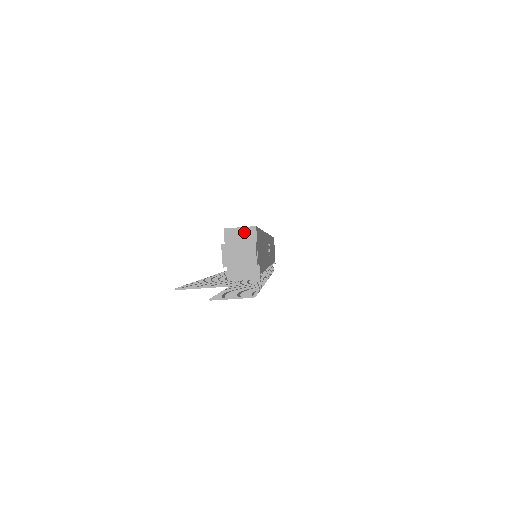
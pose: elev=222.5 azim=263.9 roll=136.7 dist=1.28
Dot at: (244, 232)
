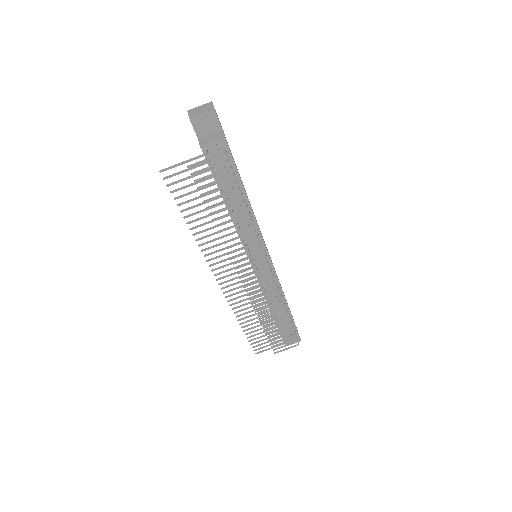
Dot at: occluded
